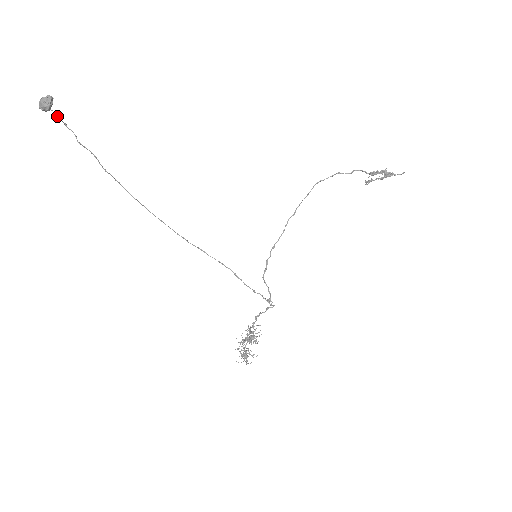
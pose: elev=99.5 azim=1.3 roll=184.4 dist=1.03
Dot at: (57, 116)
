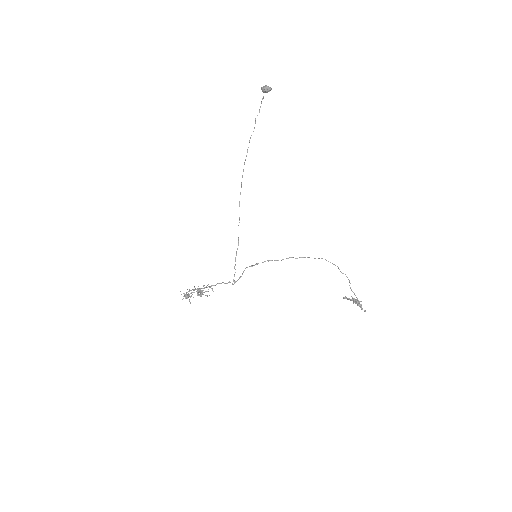
Dot at: occluded
